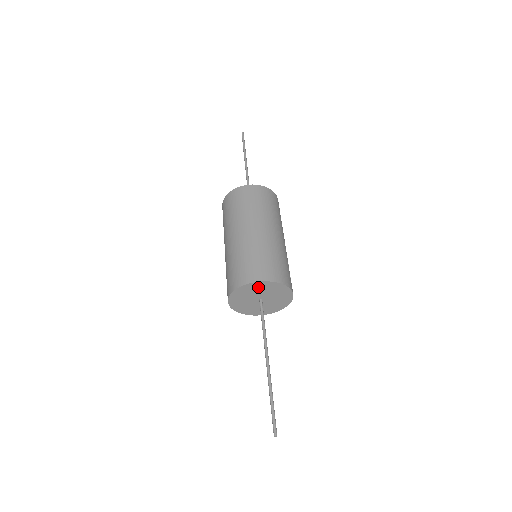
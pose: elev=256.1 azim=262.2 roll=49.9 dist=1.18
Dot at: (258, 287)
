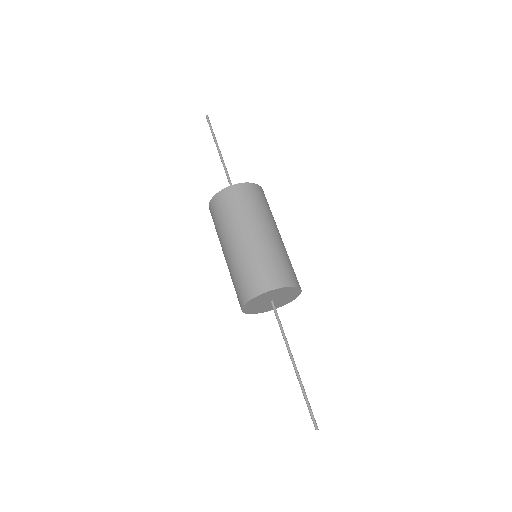
Dot at: (268, 295)
